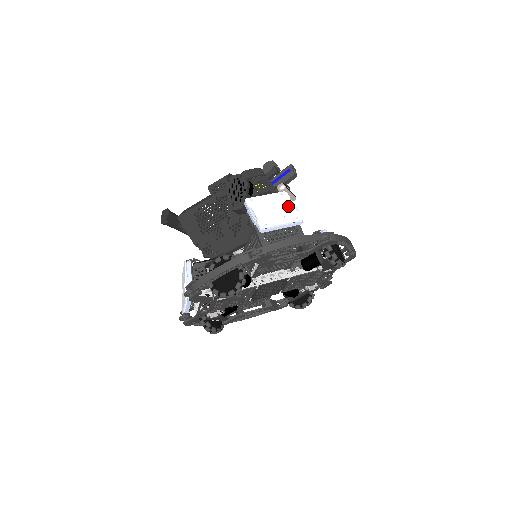
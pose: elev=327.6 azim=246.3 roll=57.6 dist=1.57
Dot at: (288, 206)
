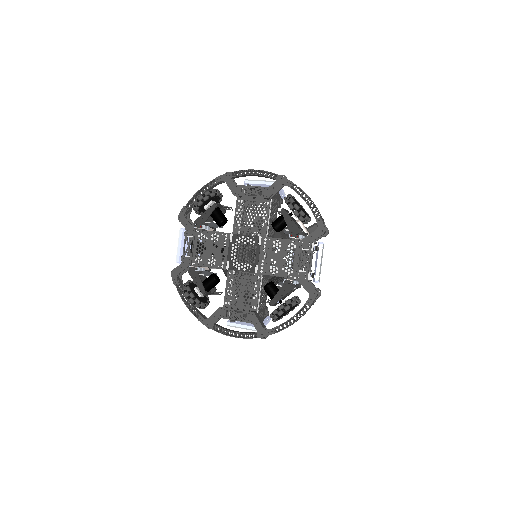
Dot at: occluded
